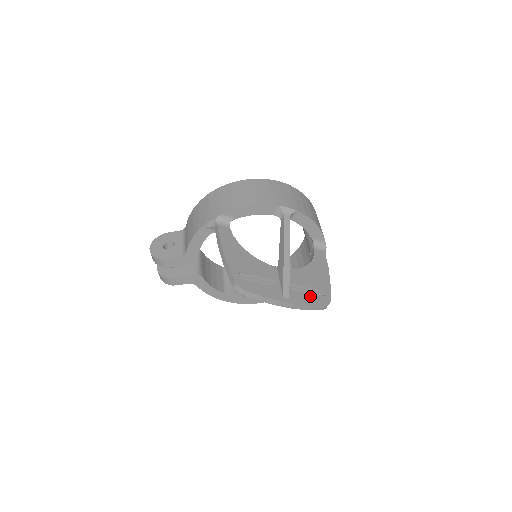
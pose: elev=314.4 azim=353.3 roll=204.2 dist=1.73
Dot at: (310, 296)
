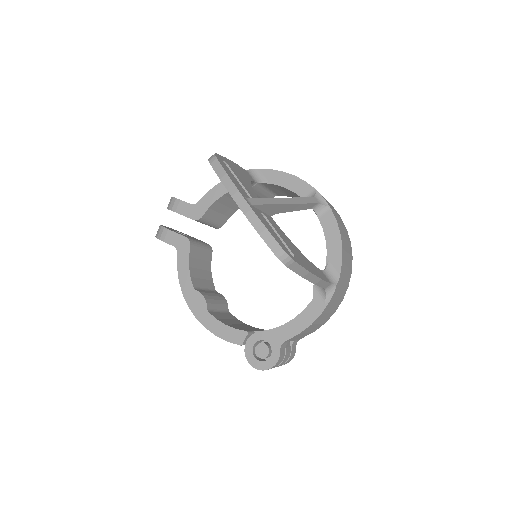
Dot at: (275, 234)
